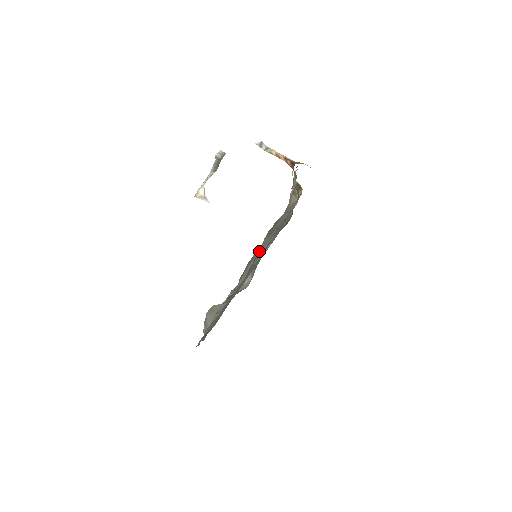
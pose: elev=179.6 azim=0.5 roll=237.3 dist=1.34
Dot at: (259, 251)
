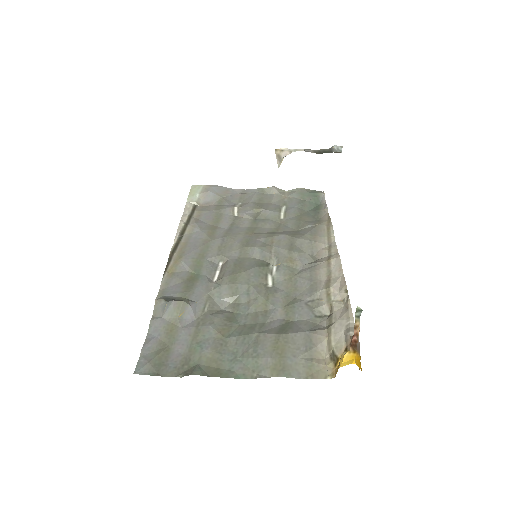
Dot at: (257, 359)
